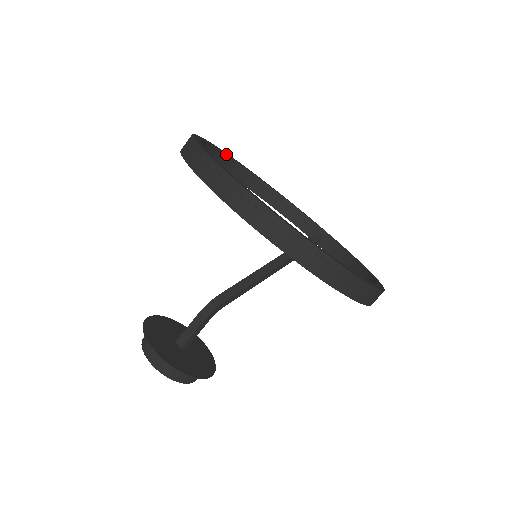
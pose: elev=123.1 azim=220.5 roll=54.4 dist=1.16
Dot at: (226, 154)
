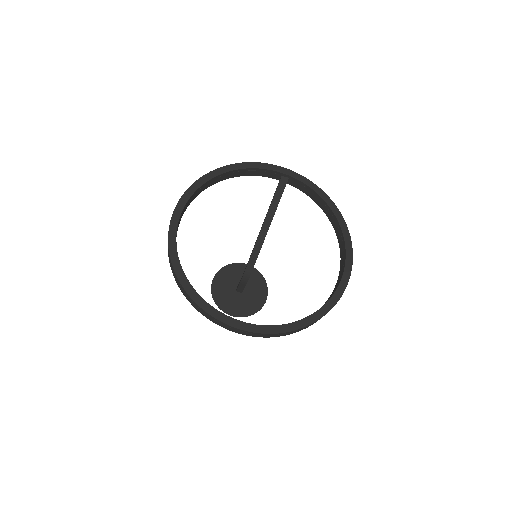
Dot at: (185, 205)
